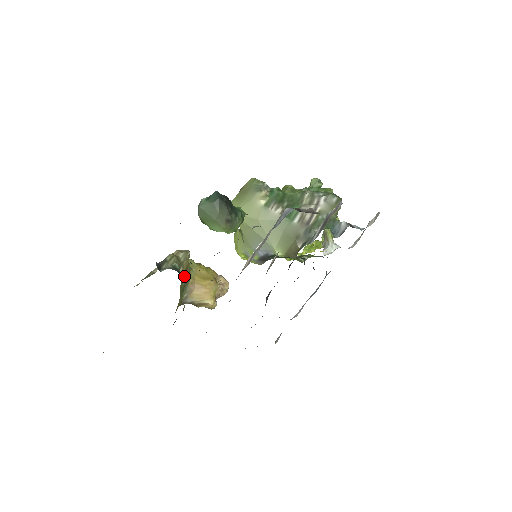
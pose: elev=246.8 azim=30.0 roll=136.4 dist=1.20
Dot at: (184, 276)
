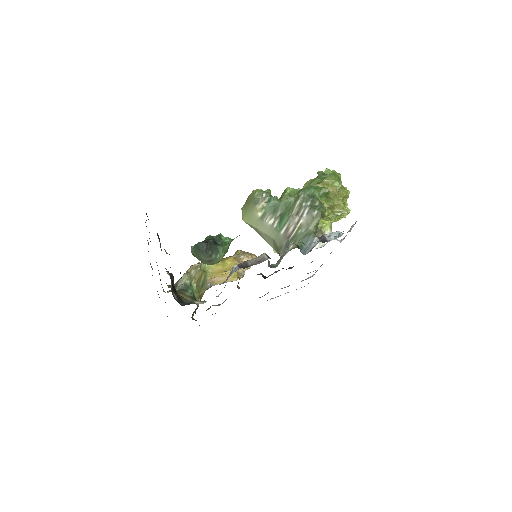
Dot at: (200, 281)
